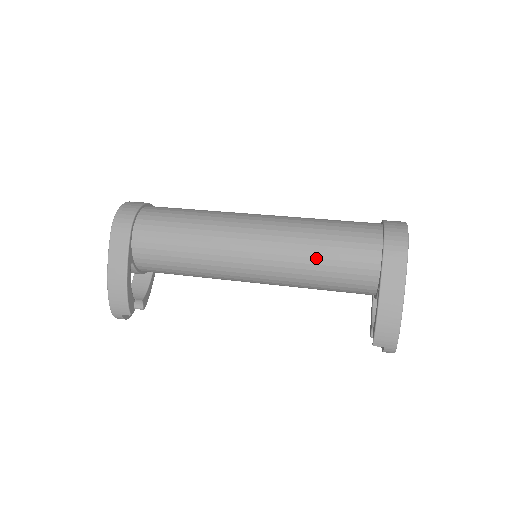
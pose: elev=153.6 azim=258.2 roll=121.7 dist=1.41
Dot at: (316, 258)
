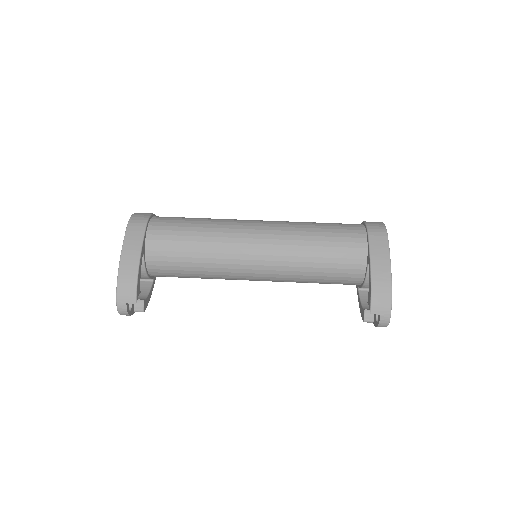
Dot at: (313, 241)
